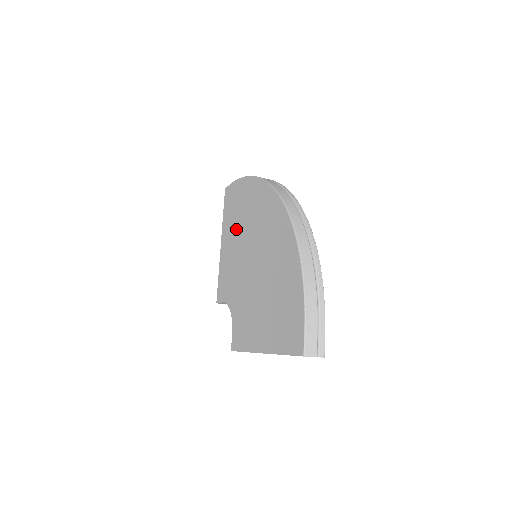
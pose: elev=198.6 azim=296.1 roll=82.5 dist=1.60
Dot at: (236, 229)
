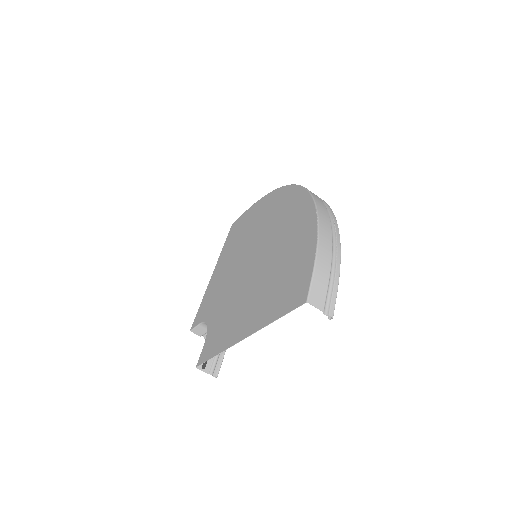
Dot at: (236, 247)
